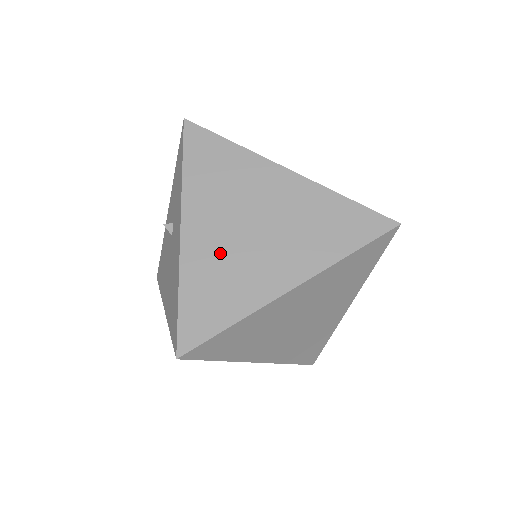
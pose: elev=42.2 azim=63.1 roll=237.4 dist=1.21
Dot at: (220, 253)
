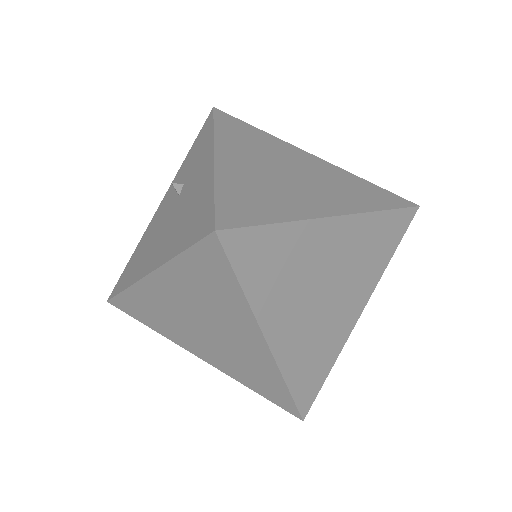
Dot at: (257, 177)
